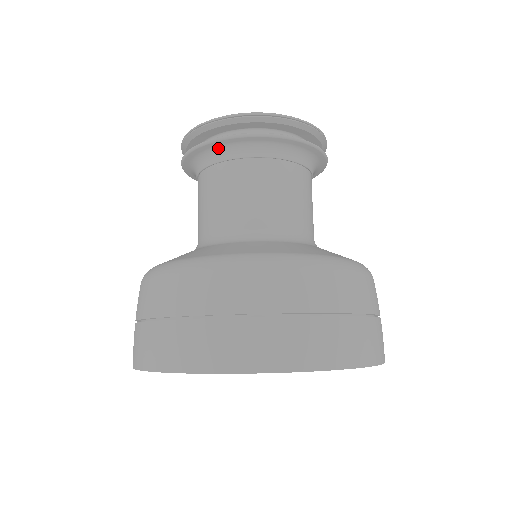
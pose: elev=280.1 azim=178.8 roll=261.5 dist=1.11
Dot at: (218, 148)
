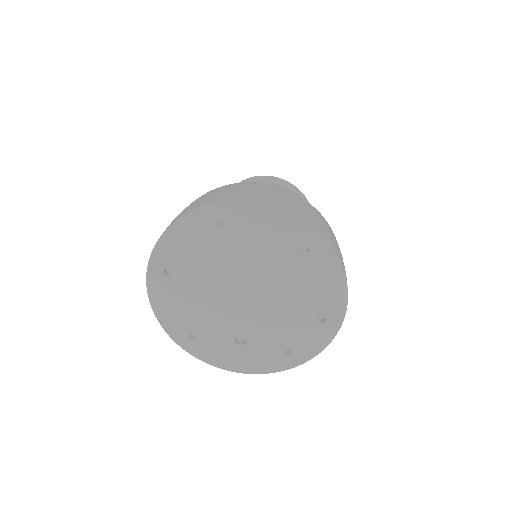
Dot at: occluded
